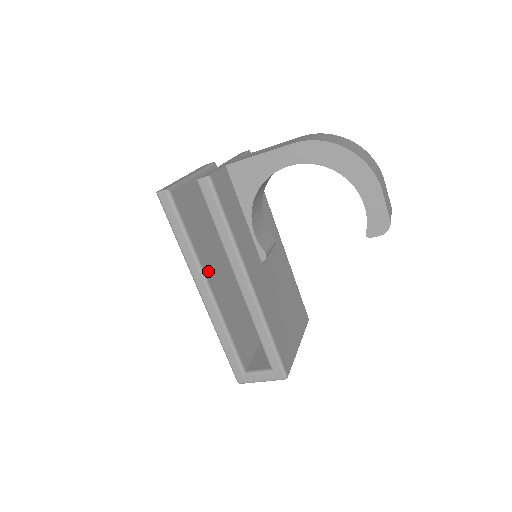
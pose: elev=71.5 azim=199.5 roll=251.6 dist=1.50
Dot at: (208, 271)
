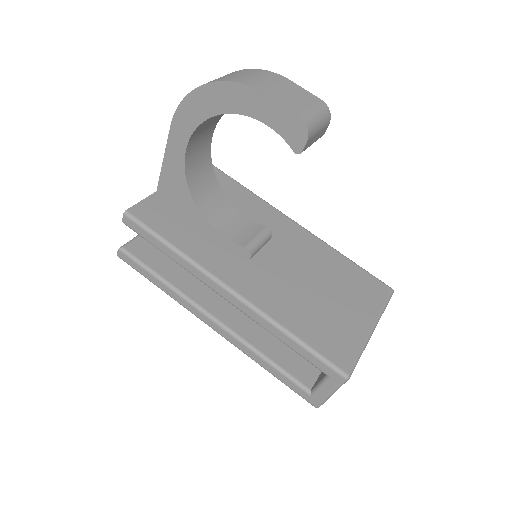
Dot at: (205, 300)
